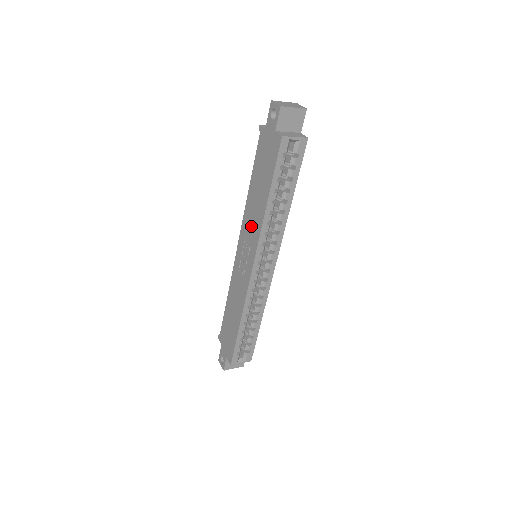
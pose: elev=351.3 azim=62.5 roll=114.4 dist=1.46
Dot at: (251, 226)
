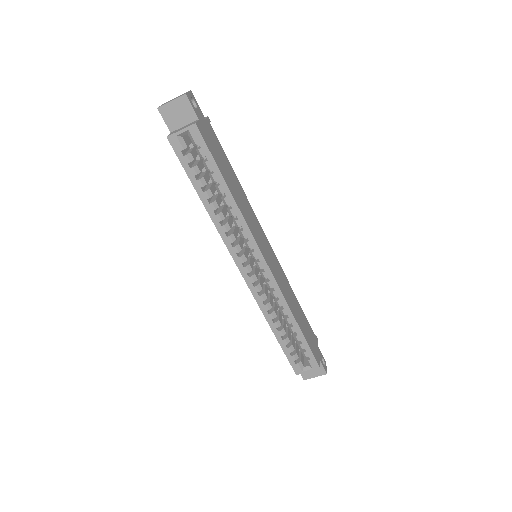
Dot at: occluded
